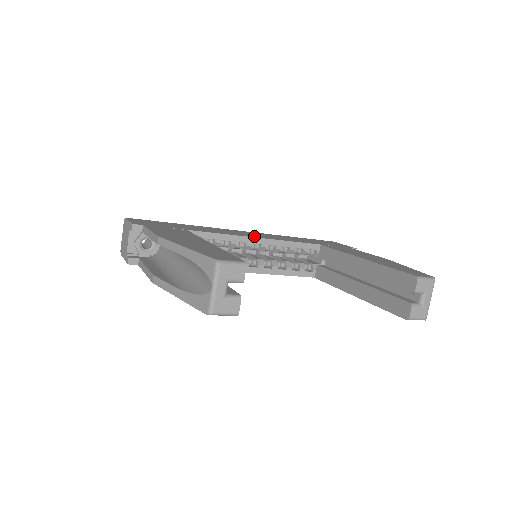
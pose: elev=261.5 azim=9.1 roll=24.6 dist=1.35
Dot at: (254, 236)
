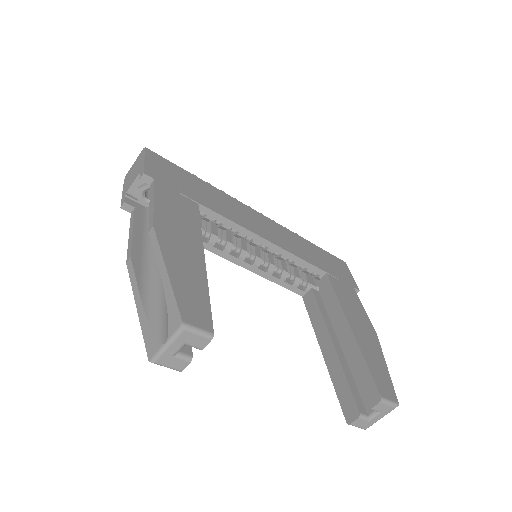
Dot at: (266, 235)
